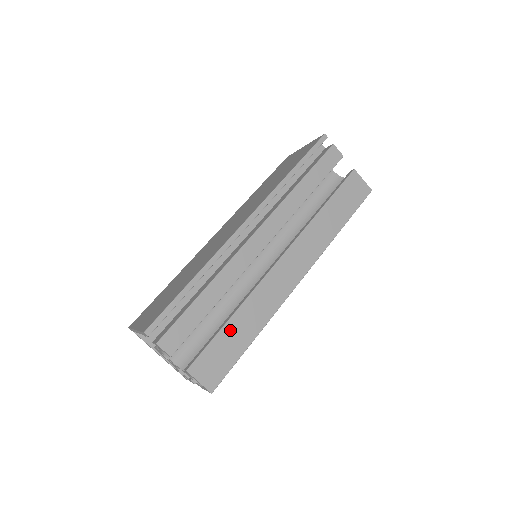
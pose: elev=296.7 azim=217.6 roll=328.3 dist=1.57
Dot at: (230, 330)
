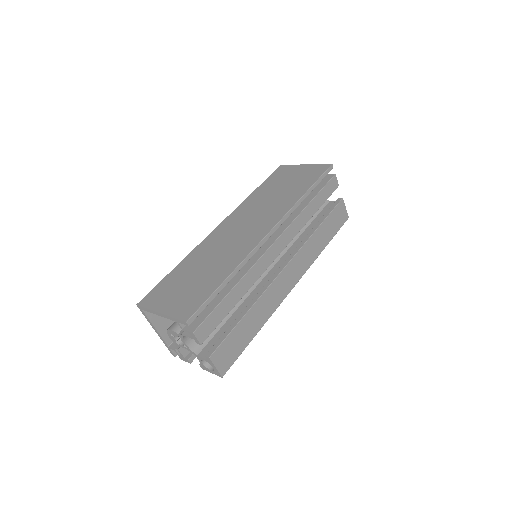
Dot at: (244, 324)
